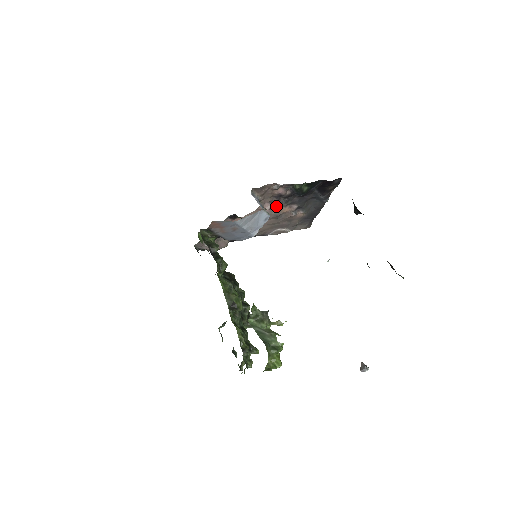
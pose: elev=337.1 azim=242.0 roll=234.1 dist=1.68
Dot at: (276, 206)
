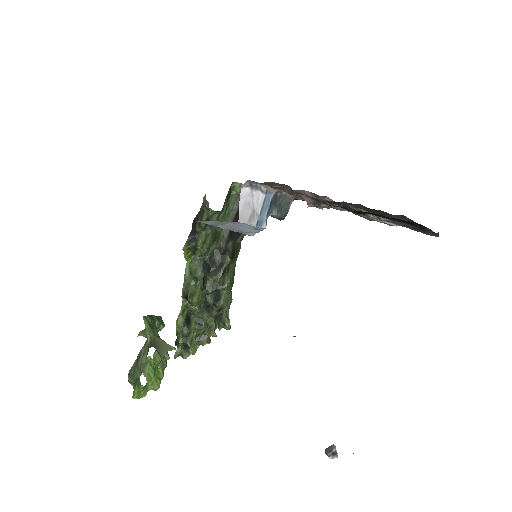
Dot at: (320, 204)
